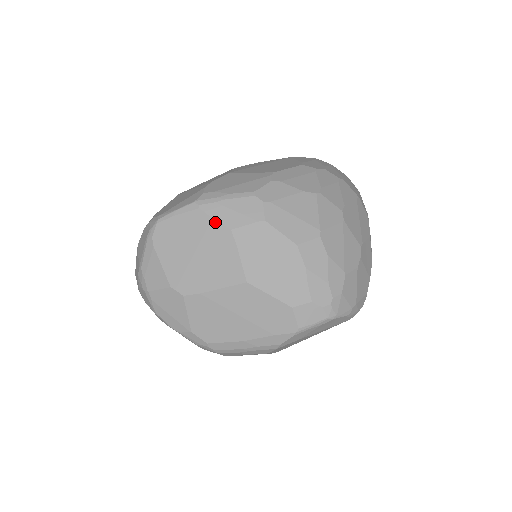
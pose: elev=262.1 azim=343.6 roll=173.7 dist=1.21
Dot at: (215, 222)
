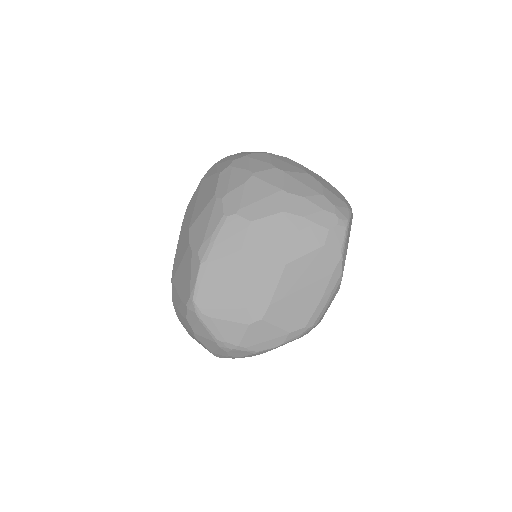
Dot at: (227, 257)
